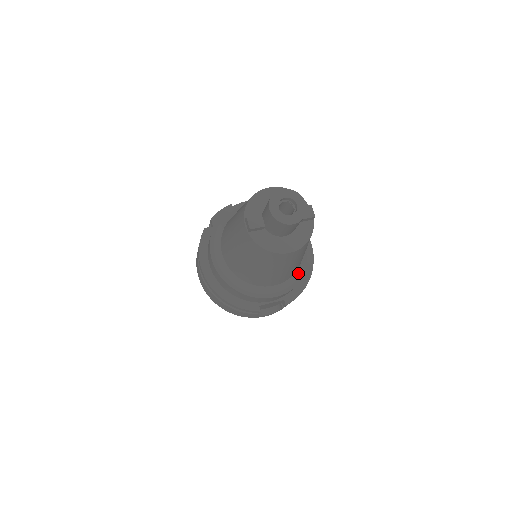
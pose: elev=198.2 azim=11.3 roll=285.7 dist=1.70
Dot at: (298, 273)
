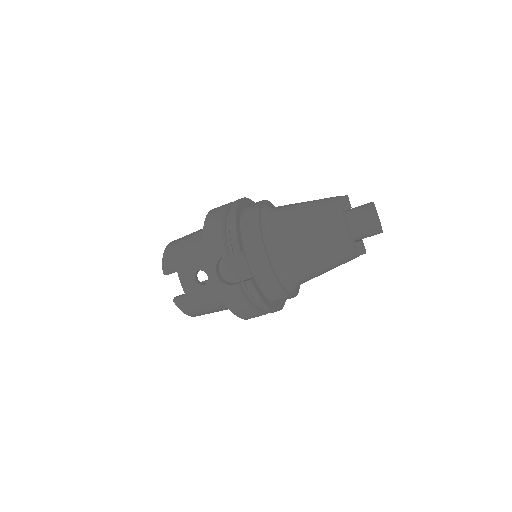
Dot at: (285, 281)
